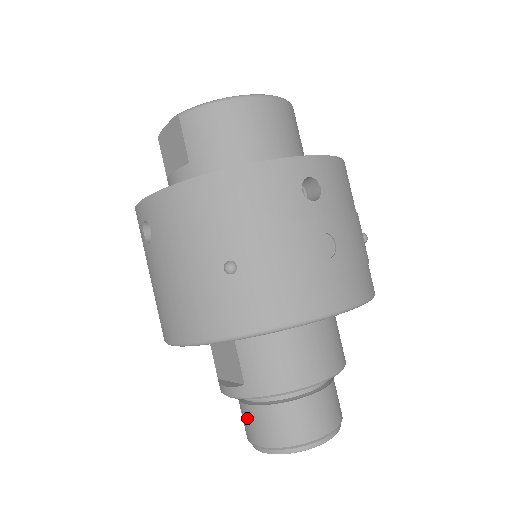
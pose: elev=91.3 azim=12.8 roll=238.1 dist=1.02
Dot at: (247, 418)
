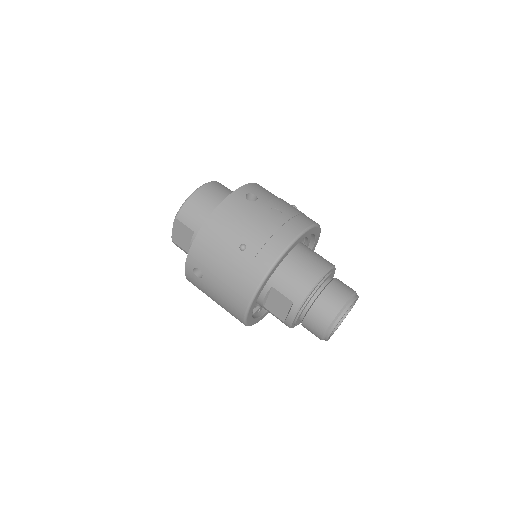
Dot at: (311, 324)
